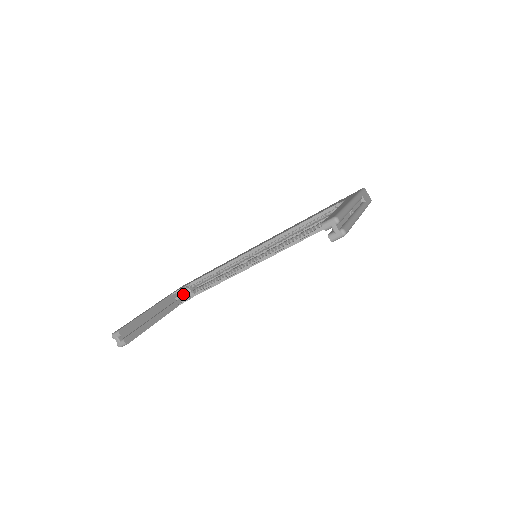
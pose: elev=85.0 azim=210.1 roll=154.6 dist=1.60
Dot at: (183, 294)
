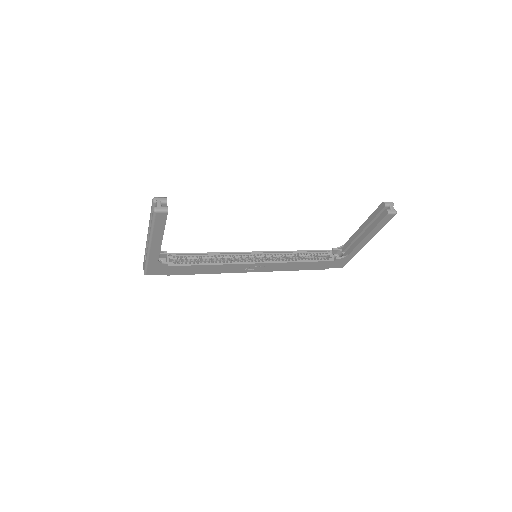
Dot at: occluded
